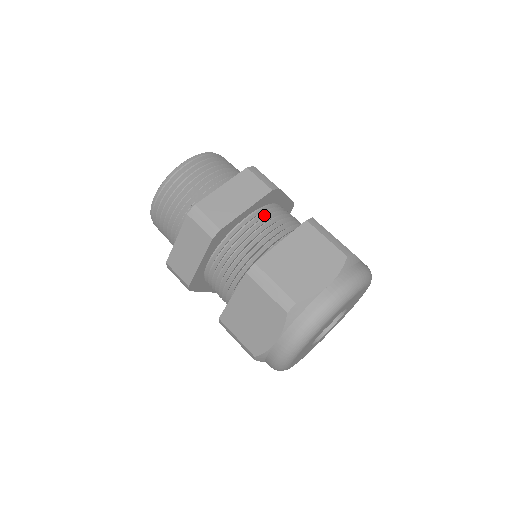
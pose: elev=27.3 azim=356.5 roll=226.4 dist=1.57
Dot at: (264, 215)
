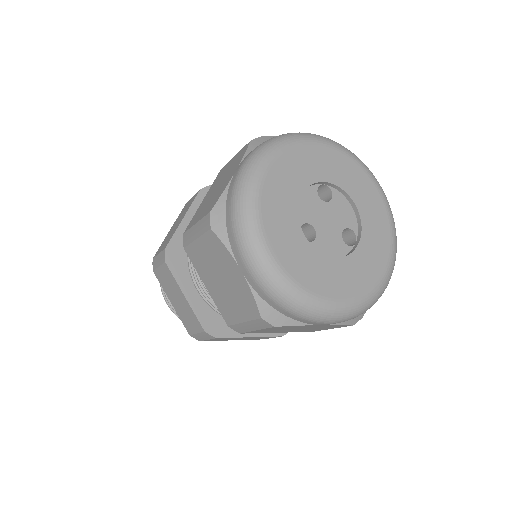
Dot at: occluded
